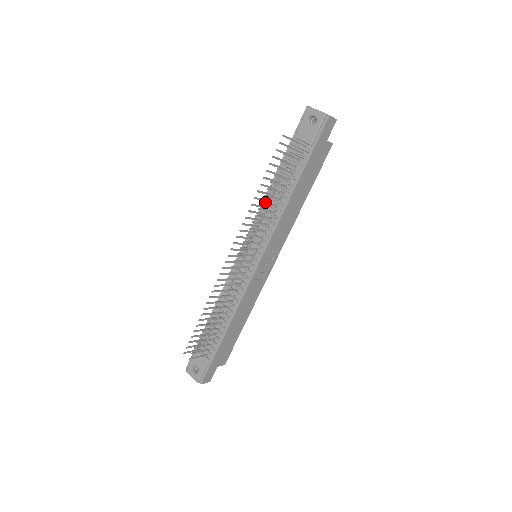
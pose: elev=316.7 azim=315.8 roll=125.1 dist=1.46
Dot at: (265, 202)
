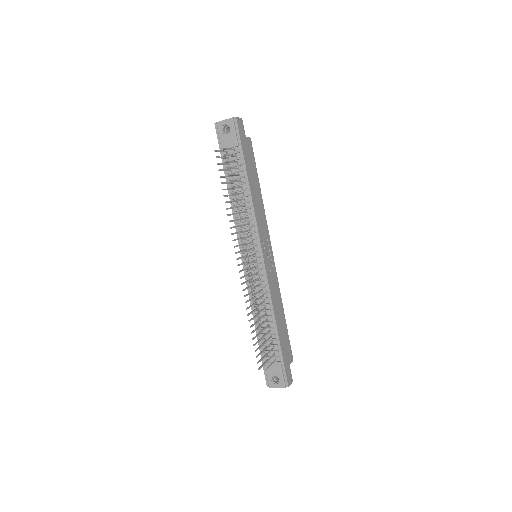
Dot at: (236, 206)
